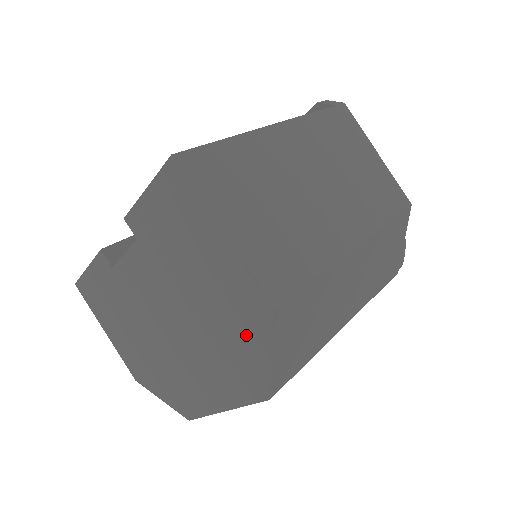
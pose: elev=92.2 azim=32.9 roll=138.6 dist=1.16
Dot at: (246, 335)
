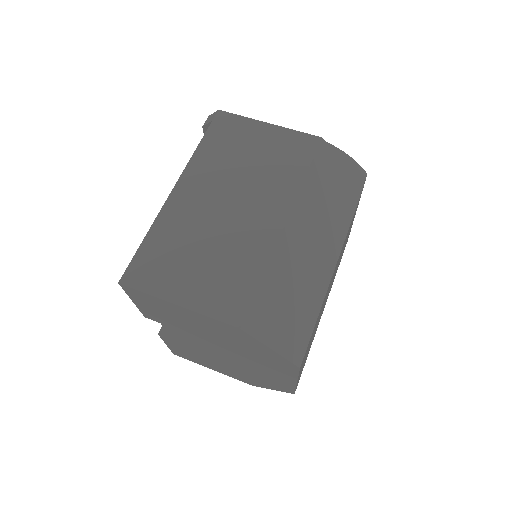
Dot at: (249, 344)
